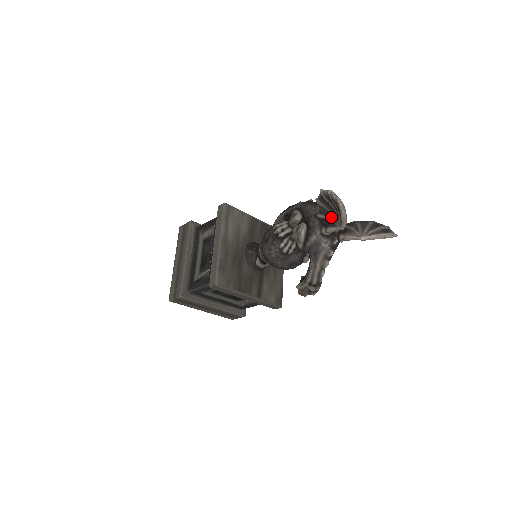
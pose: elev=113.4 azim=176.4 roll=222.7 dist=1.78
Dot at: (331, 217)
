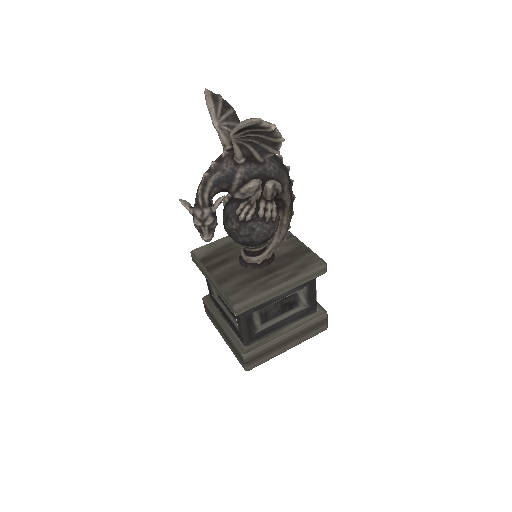
Dot at: occluded
